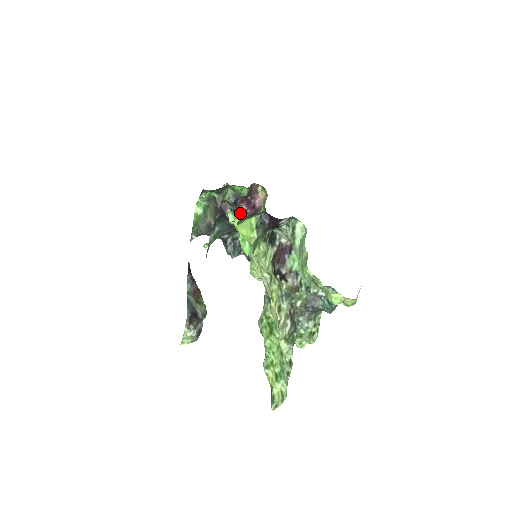
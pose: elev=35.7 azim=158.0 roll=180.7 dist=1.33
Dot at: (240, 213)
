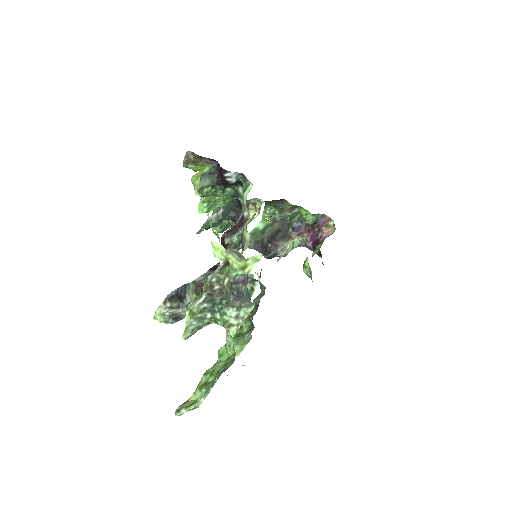
Dot at: (309, 248)
